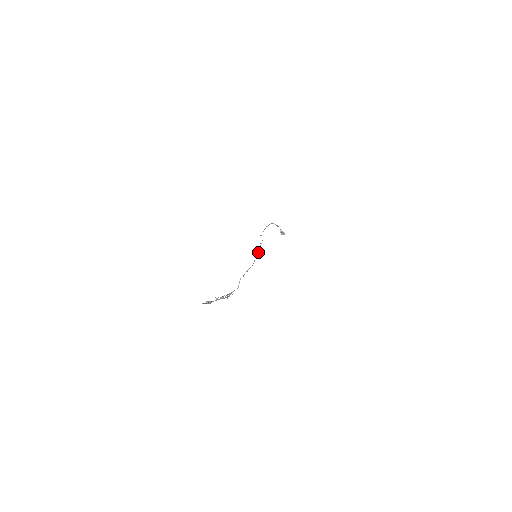
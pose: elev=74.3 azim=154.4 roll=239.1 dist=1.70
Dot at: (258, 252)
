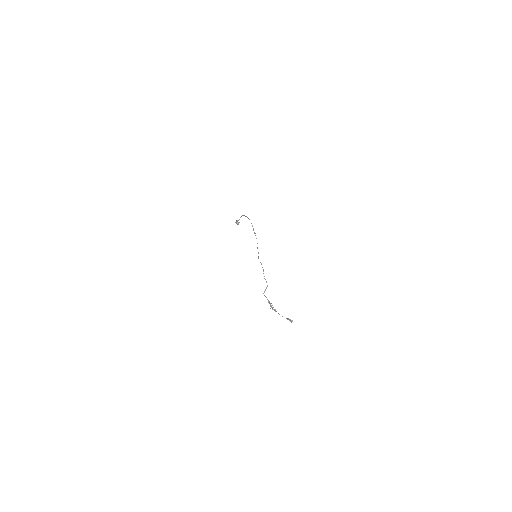
Dot at: occluded
